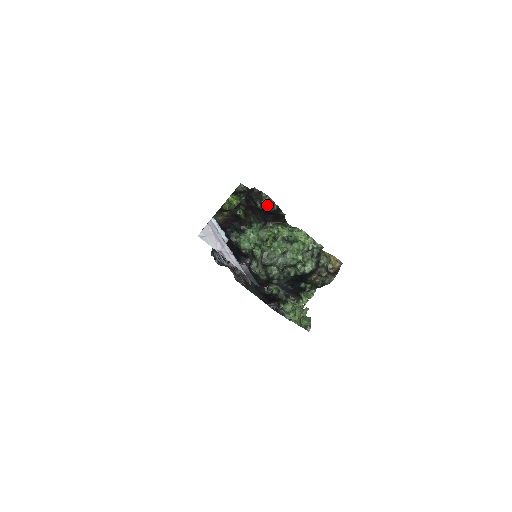
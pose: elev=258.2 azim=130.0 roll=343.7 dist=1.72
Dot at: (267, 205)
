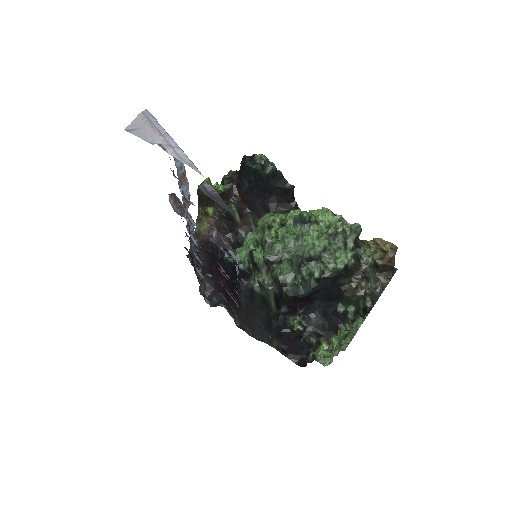
Dot at: (261, 162)
